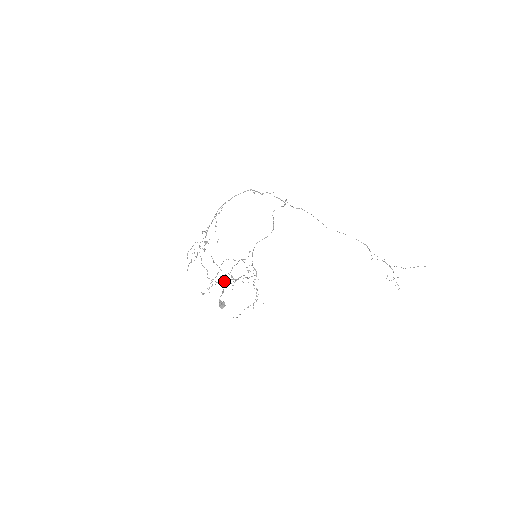
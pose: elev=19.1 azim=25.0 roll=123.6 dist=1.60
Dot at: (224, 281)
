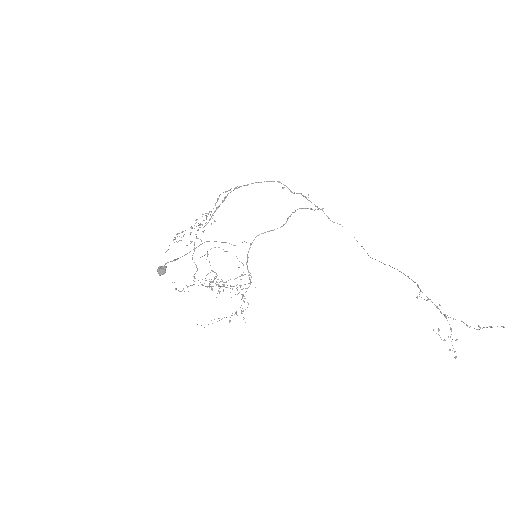
Dot at: (212, 286)
